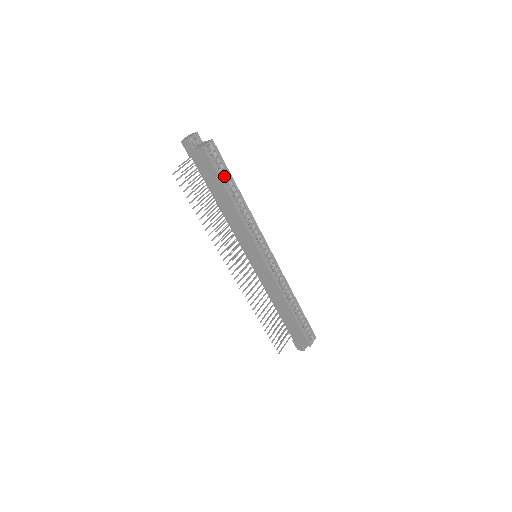
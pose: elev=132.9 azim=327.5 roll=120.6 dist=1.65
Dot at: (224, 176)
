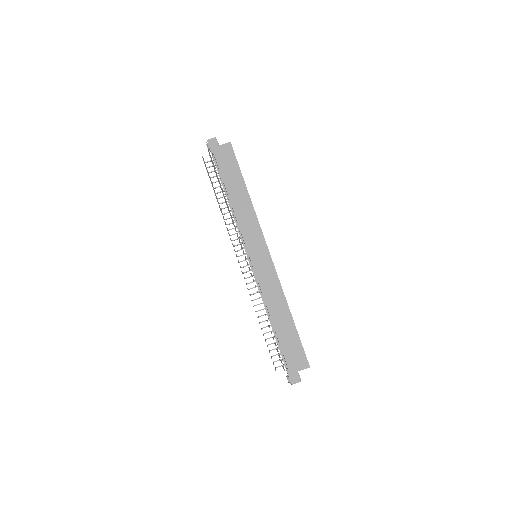
Dot at: occluded
